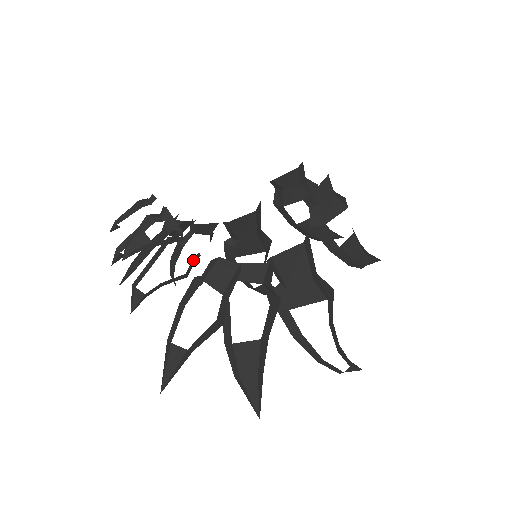
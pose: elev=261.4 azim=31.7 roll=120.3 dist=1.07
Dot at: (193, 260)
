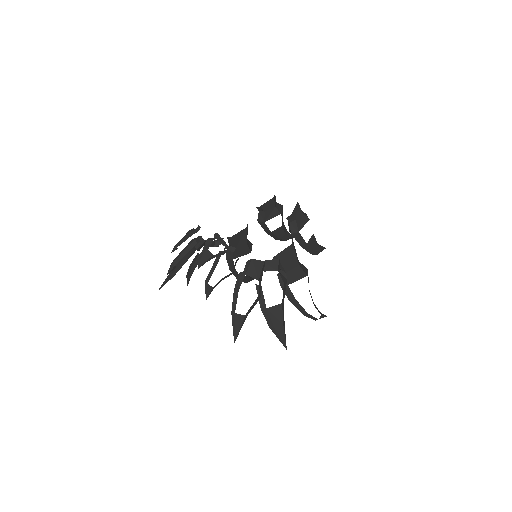
Dot at: (235, 263)
